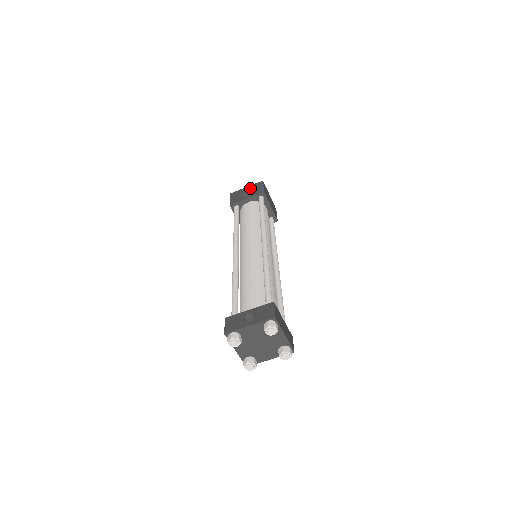
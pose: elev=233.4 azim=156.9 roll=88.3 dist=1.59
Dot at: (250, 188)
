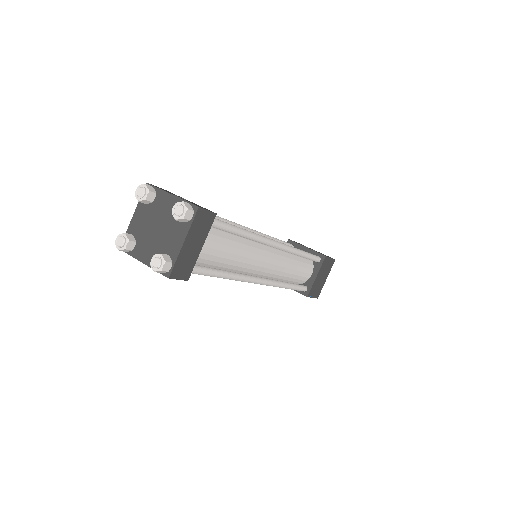
Dot at: (319, 252)
